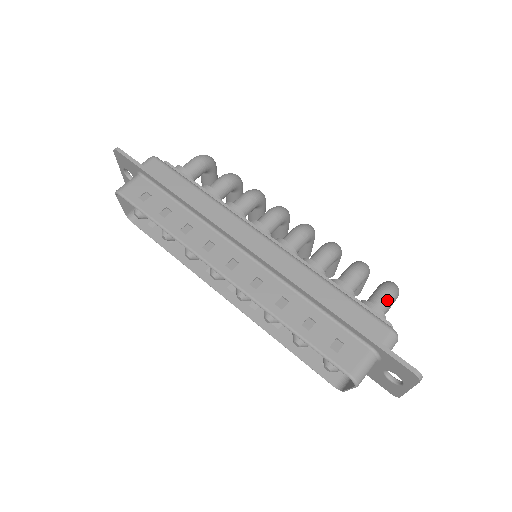
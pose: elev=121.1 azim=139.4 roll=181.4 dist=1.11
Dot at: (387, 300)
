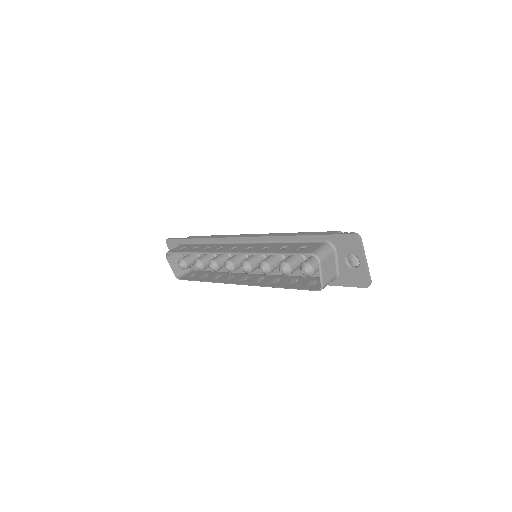
Dot at: occluded
